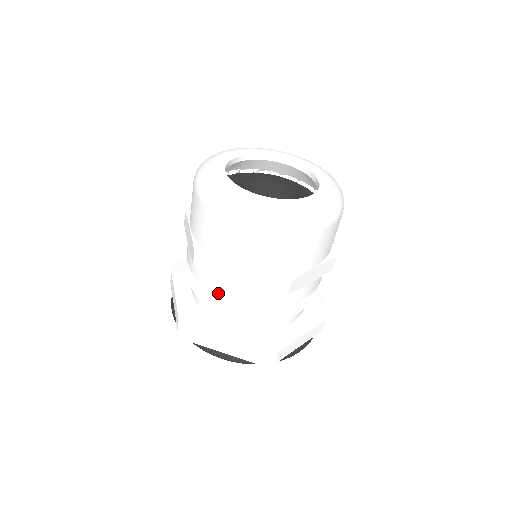
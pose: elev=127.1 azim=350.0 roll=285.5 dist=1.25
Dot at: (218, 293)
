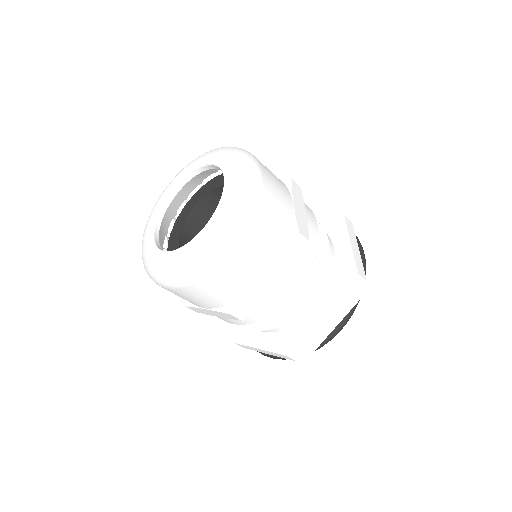
Dot at: (279, 308)
